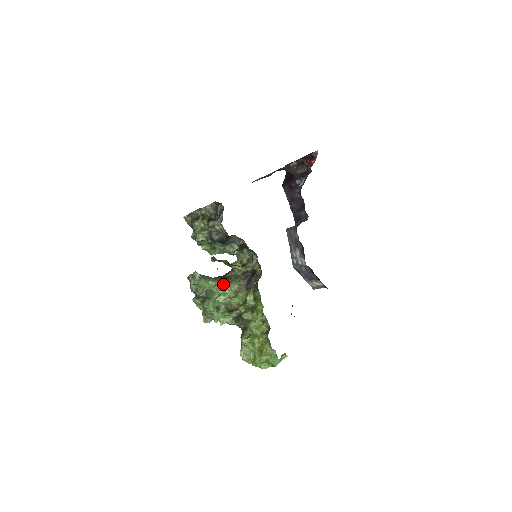
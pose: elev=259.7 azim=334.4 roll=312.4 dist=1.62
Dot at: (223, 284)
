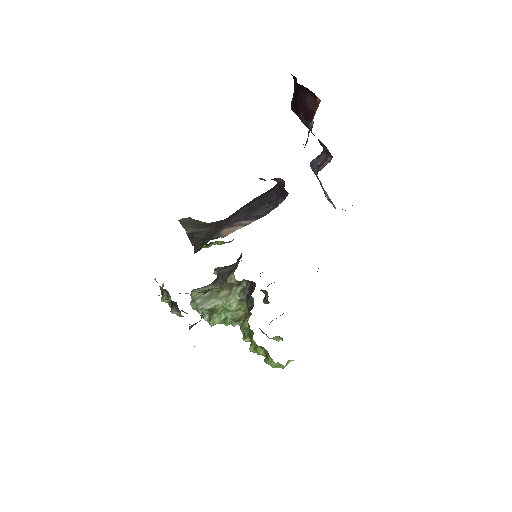
Dot at: (222, 304)
